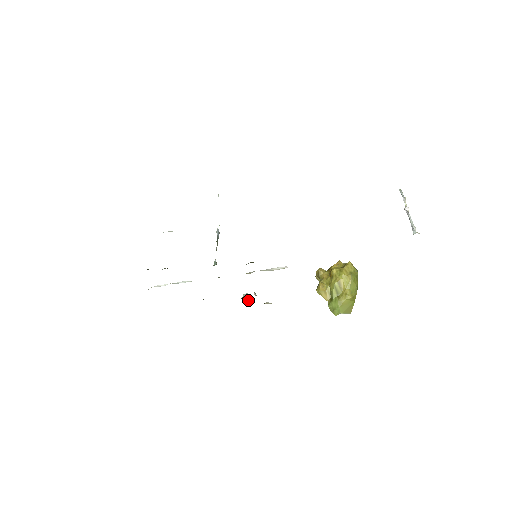
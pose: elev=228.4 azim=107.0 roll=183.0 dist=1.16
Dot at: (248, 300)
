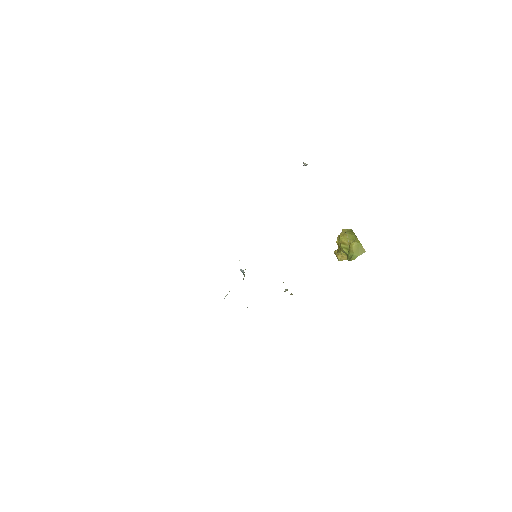
Dot at: occluded
